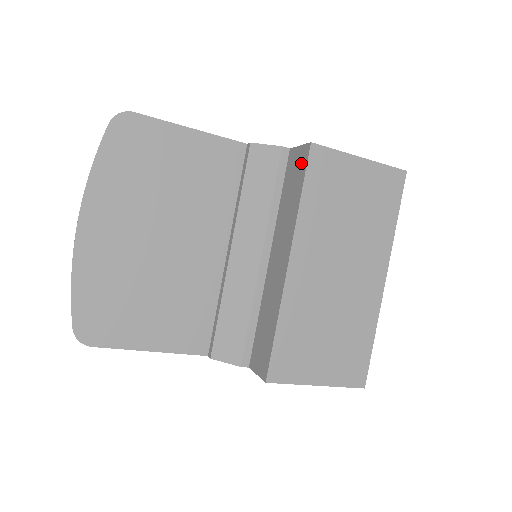
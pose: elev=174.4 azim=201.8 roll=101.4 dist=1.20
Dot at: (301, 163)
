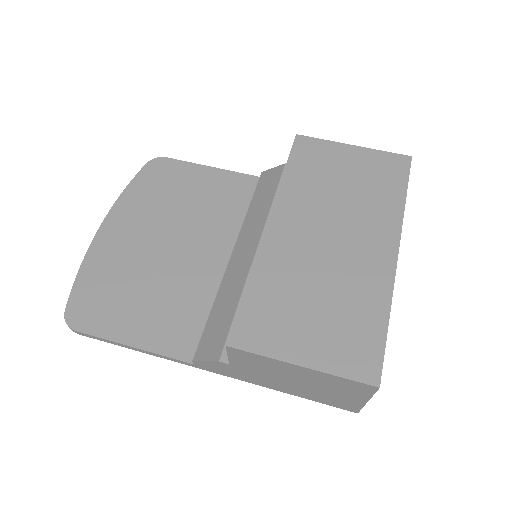
Dot at: occluded
